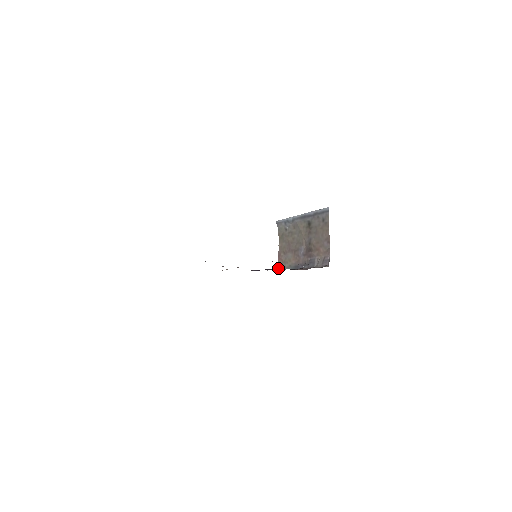
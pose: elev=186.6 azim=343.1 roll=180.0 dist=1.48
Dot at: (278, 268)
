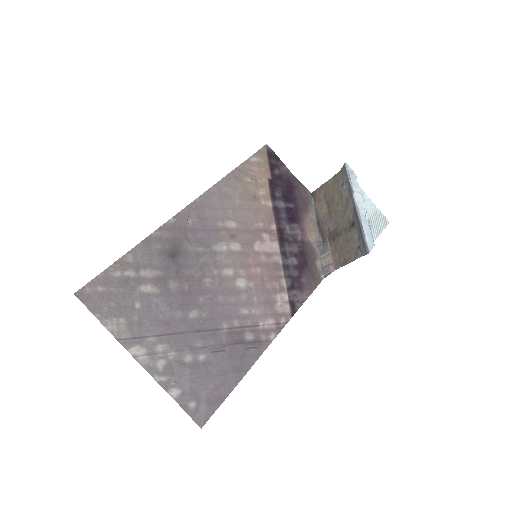
Dot at: (312, 192)
